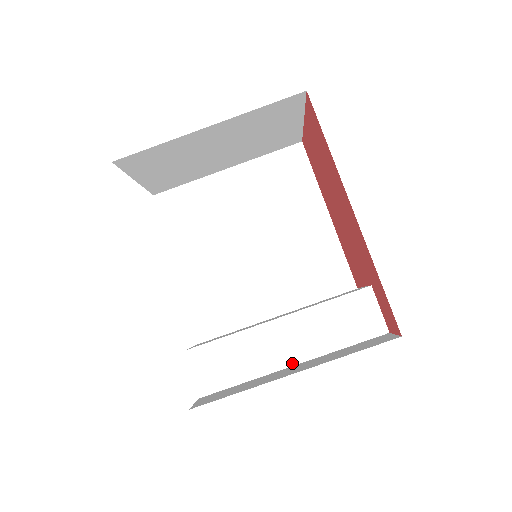
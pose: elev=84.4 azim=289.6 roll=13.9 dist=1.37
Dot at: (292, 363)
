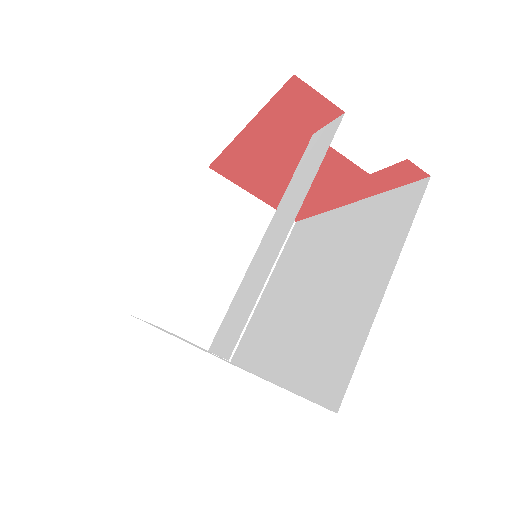
Dot at: (289, 228)
